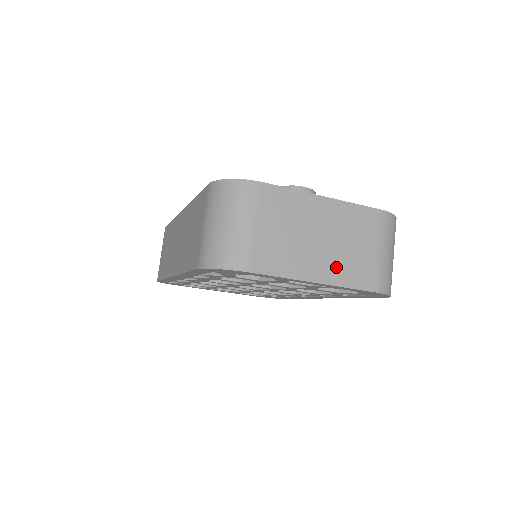
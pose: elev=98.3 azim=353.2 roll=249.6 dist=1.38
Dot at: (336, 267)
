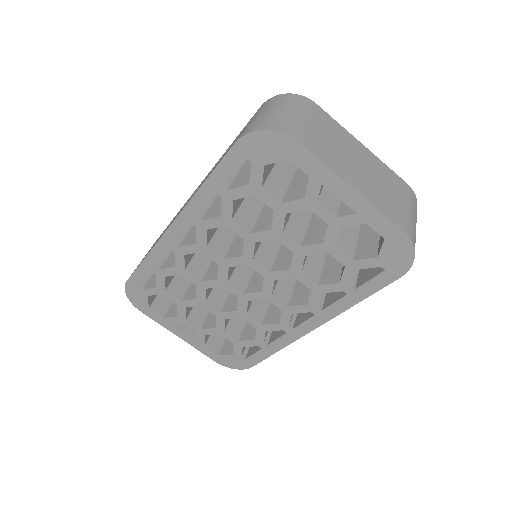
Dot at: (370, 191)
